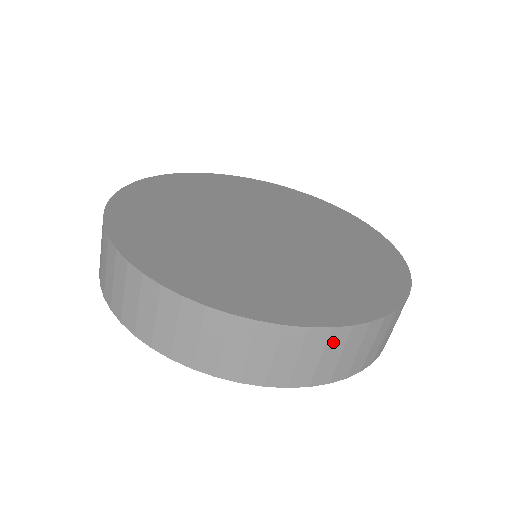
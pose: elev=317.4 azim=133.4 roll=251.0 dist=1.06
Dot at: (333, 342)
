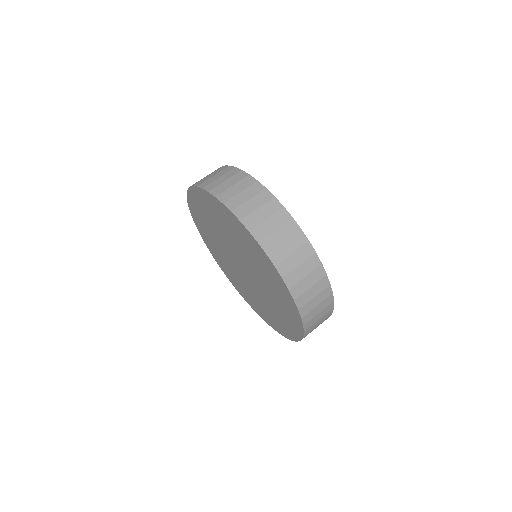
Dot at: (261, 197)
